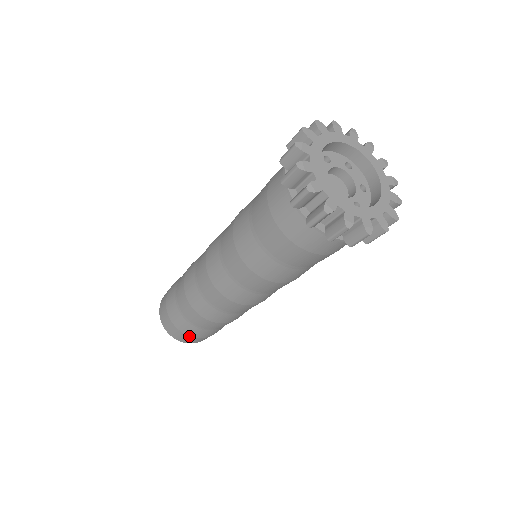
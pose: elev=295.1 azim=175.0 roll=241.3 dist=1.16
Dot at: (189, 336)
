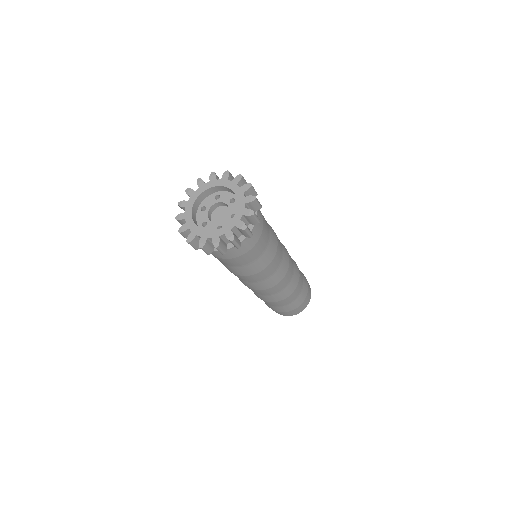
Dot at: occluded
